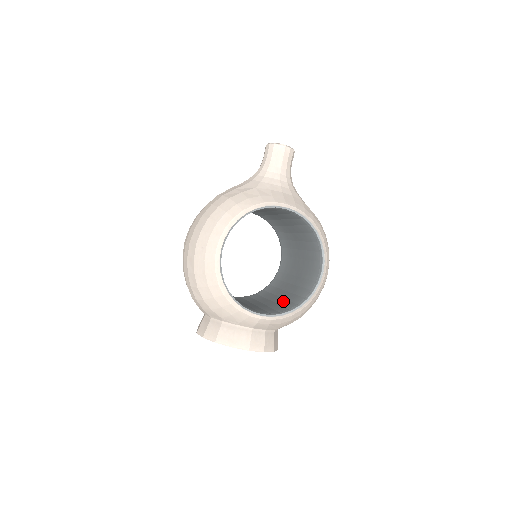
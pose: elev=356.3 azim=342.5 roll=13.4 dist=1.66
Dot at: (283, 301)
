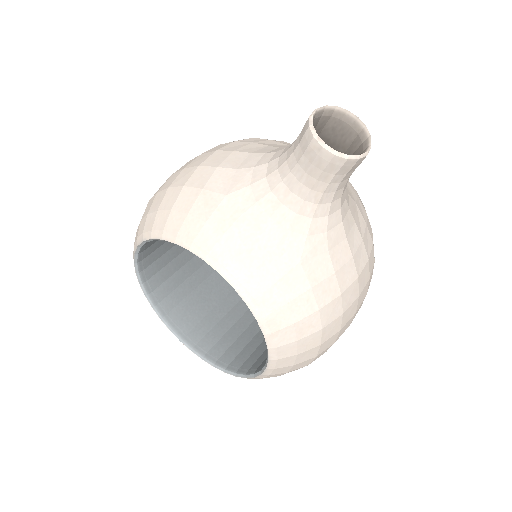
Dot at: (251, 332)
